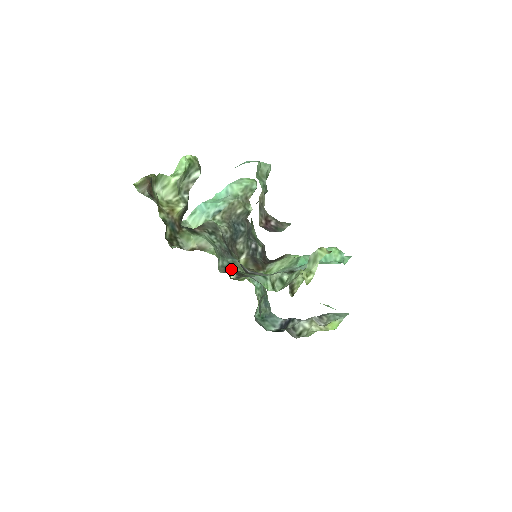
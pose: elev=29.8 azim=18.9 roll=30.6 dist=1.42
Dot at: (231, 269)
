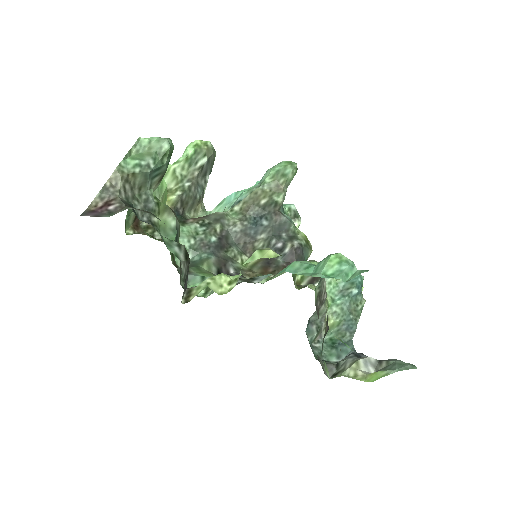
Dot at: (196, 265)
